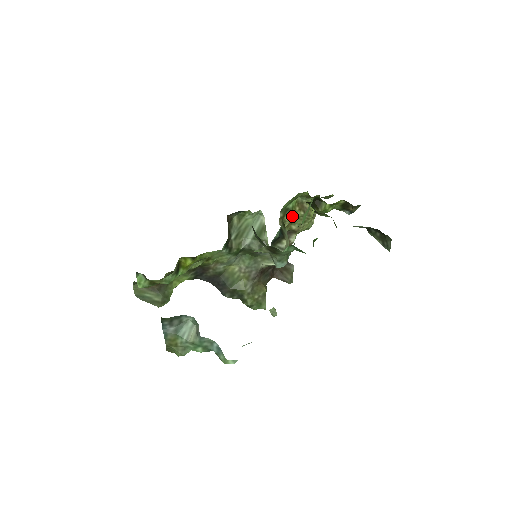
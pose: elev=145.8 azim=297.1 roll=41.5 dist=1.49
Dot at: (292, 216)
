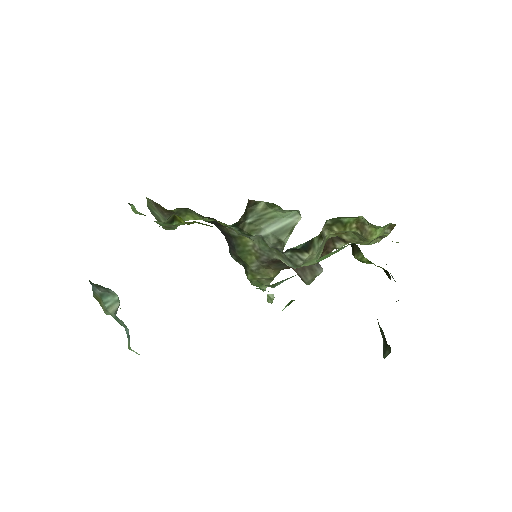
Dot at: (342, 230)
